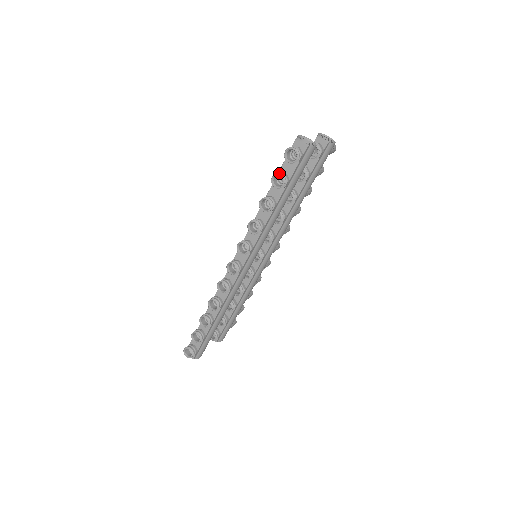
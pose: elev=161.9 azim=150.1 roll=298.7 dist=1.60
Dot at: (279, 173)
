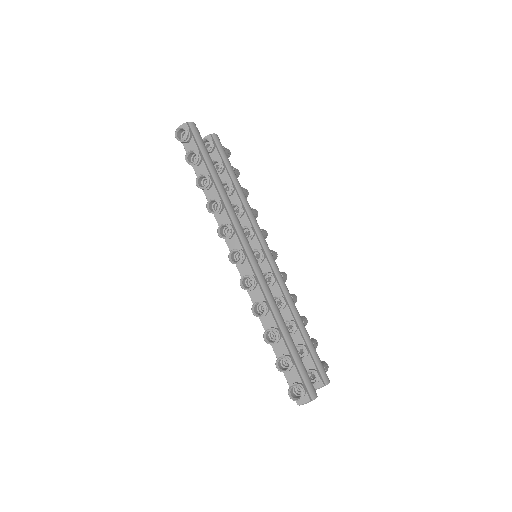
Dot at: (187, 153)
